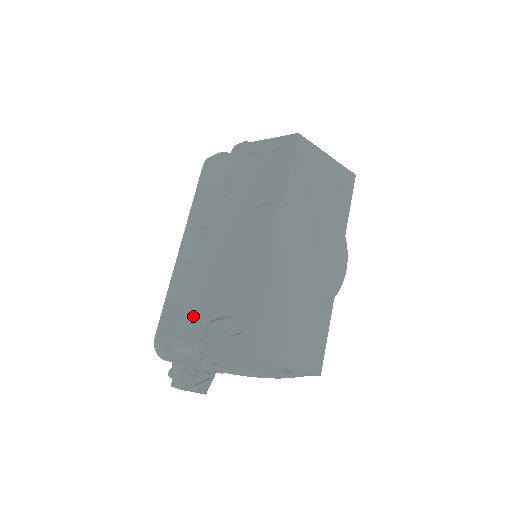
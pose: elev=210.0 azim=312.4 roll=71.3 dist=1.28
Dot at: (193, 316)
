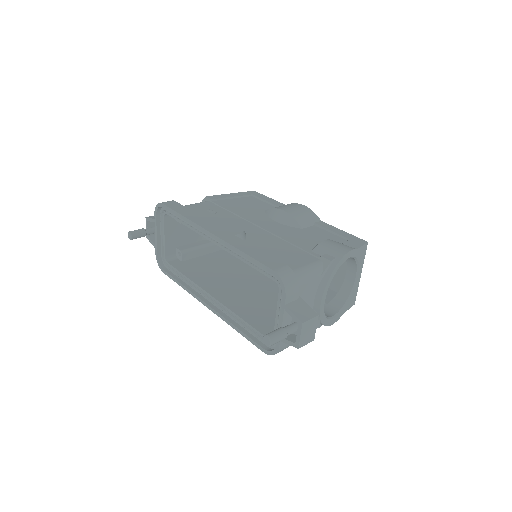
Dot at: (289, 255)
